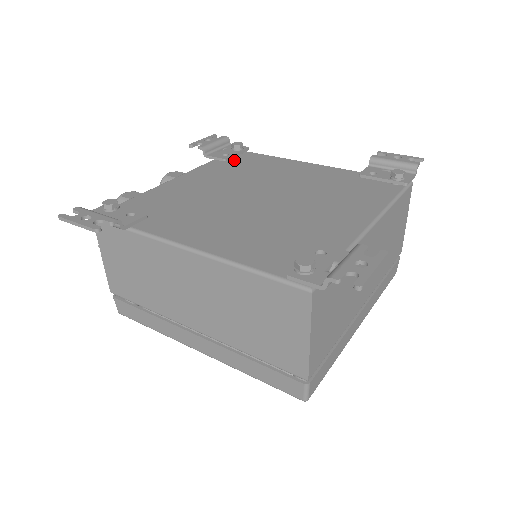
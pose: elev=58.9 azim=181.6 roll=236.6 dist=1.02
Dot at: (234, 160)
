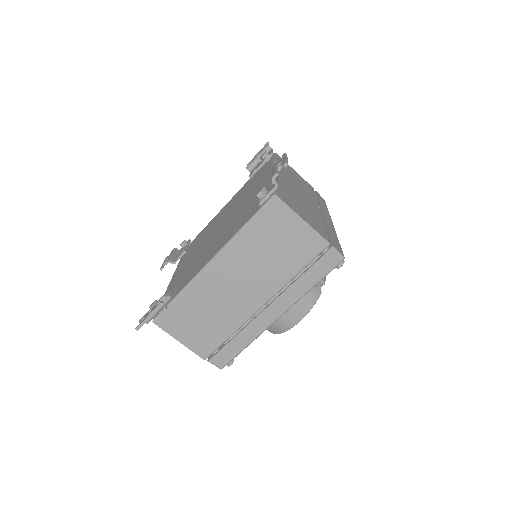
Dot at: (257, 173)
